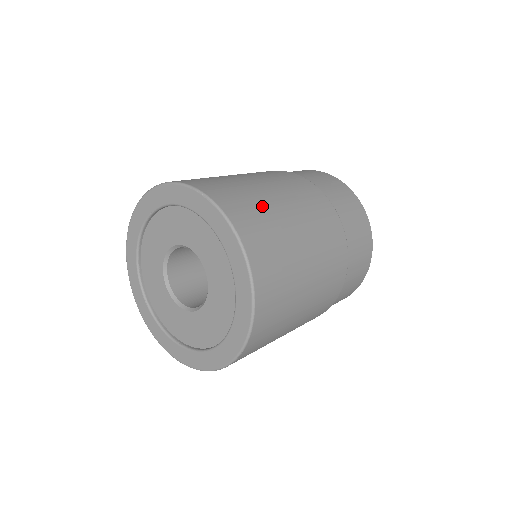
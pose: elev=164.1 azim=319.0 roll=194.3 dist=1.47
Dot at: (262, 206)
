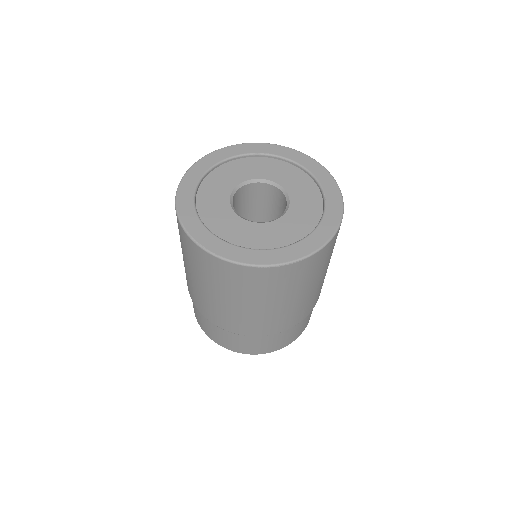
Dot at: occluded
